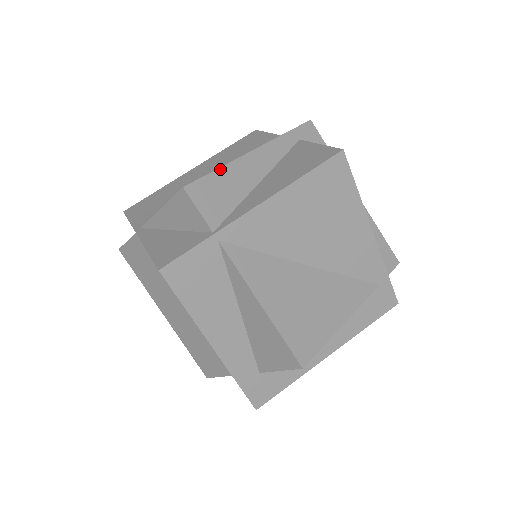
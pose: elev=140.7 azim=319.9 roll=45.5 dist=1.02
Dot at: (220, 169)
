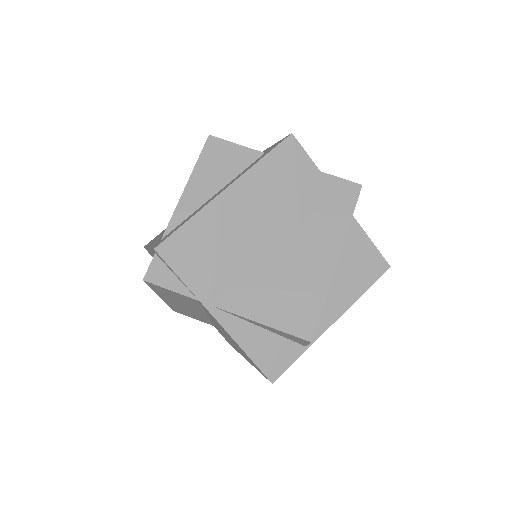
Dot at: occluded
